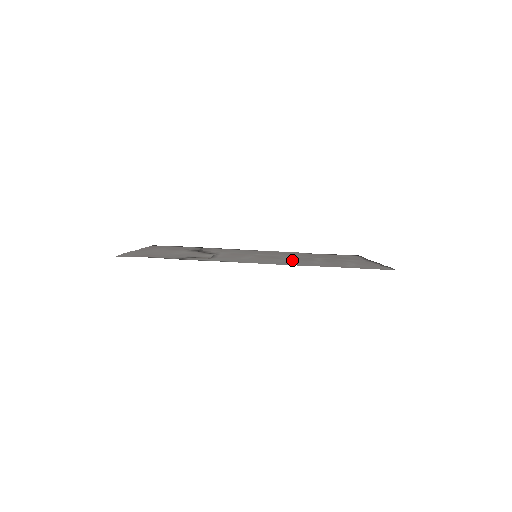
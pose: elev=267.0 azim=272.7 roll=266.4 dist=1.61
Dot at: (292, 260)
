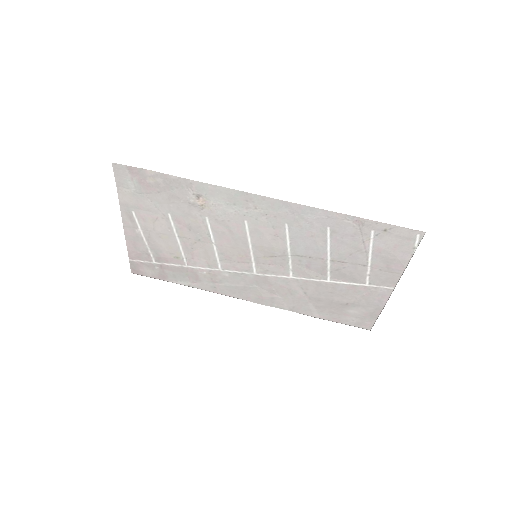
Dot at: (300, 245)
